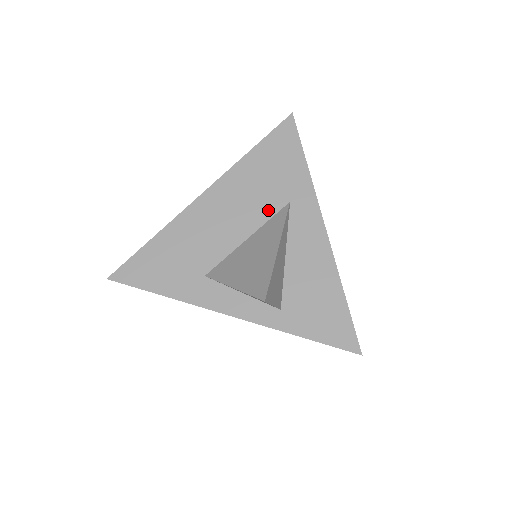
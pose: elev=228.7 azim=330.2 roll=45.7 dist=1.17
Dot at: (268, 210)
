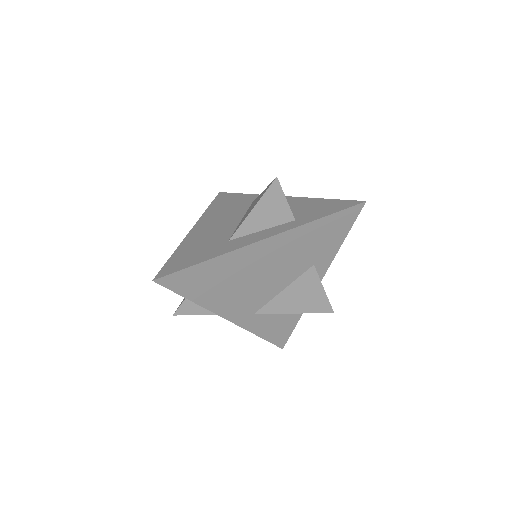
Dot at: (242, 210)
